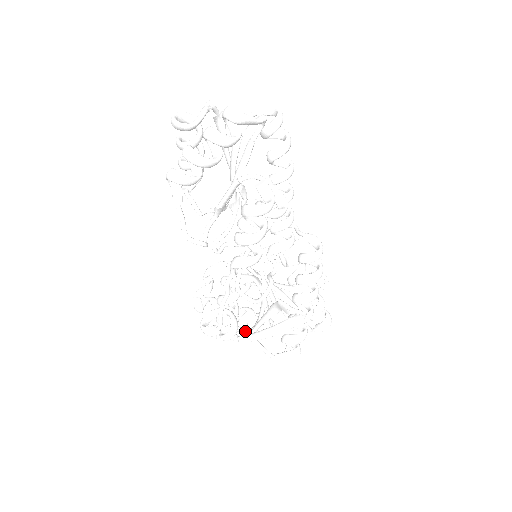
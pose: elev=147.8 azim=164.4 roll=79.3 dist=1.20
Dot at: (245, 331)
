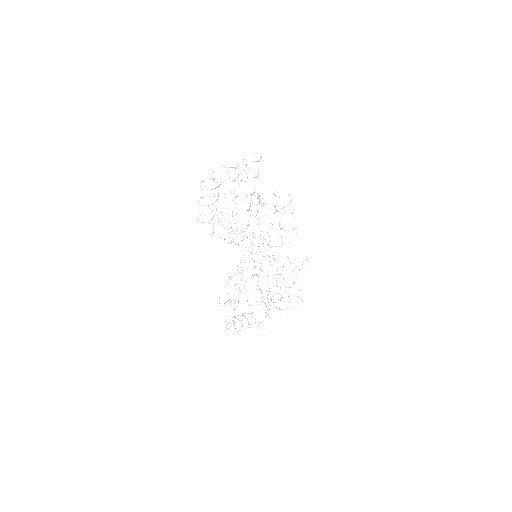
Dot at: occluded
